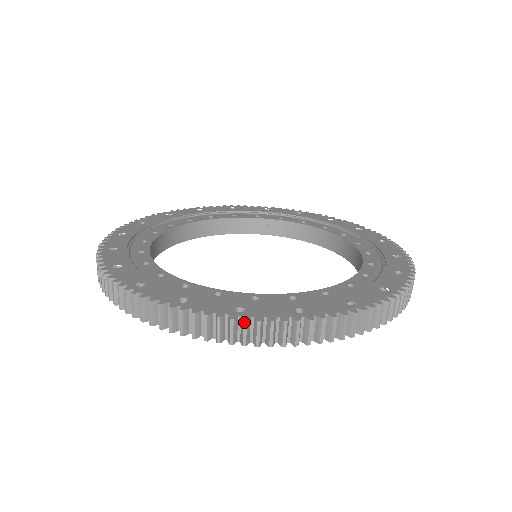
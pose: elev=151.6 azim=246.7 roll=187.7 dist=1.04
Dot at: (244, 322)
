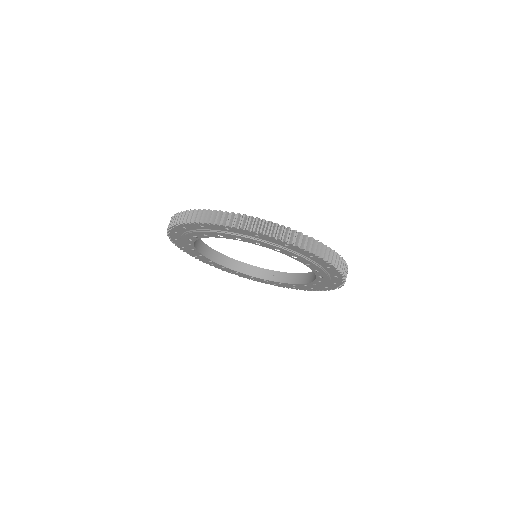
Dot at: (231, 213)
